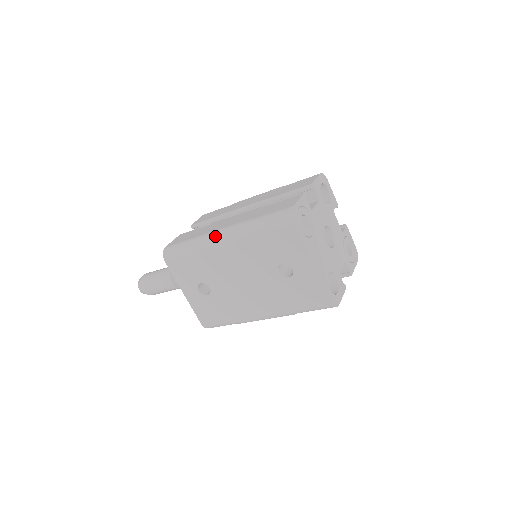
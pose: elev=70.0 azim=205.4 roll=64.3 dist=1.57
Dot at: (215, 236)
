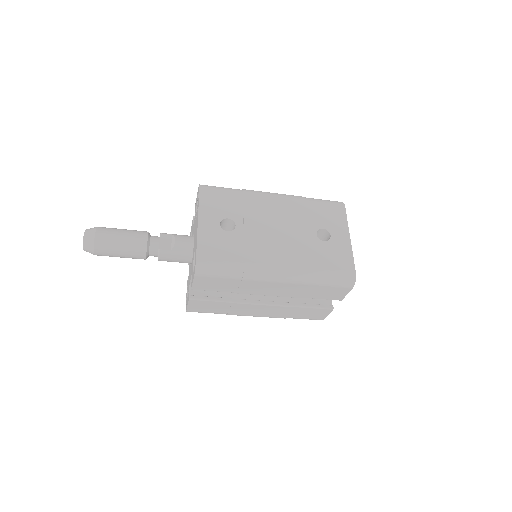
Dot at: (267, 192)
